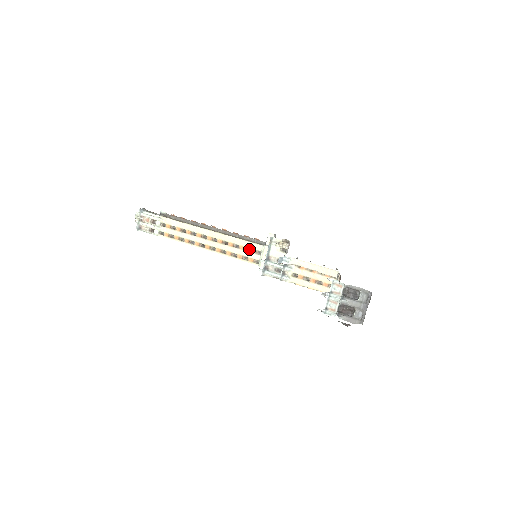
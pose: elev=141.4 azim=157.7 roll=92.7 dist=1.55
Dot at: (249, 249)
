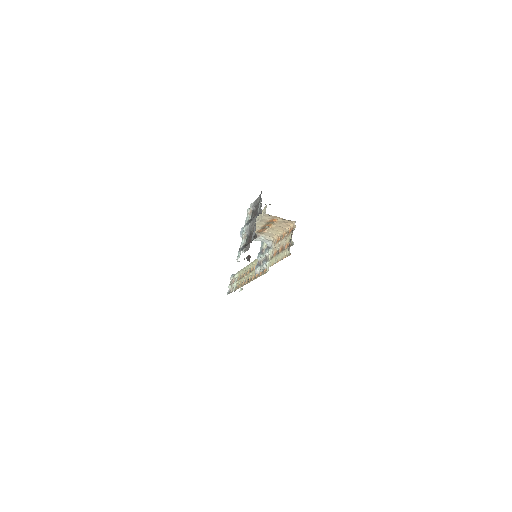
Dot at: occluded
